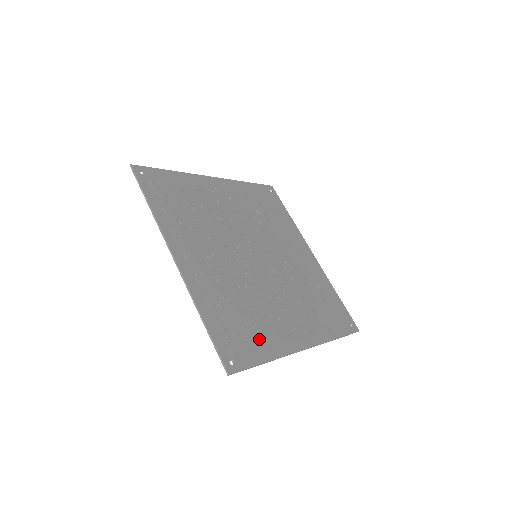
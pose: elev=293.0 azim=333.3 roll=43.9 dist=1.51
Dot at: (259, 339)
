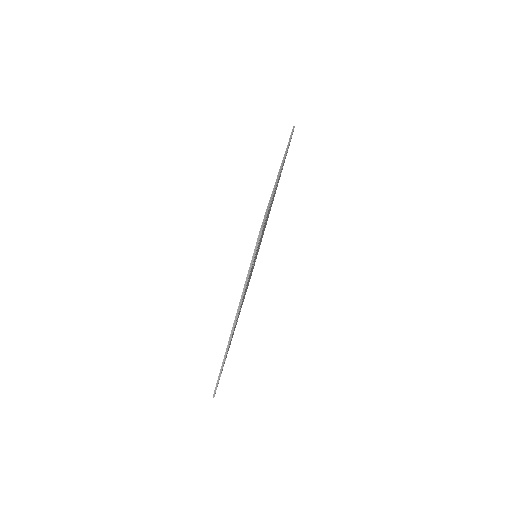
Dot at: occluded
